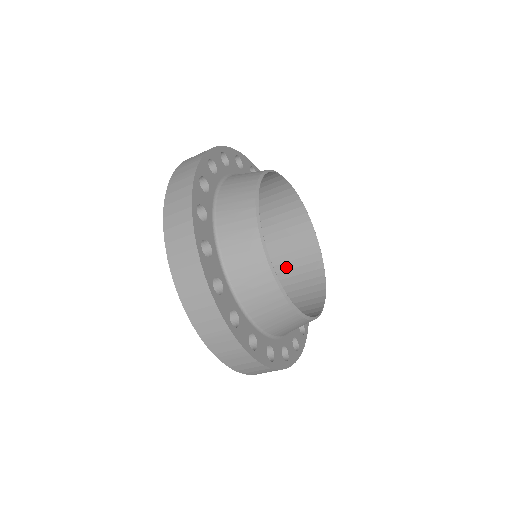
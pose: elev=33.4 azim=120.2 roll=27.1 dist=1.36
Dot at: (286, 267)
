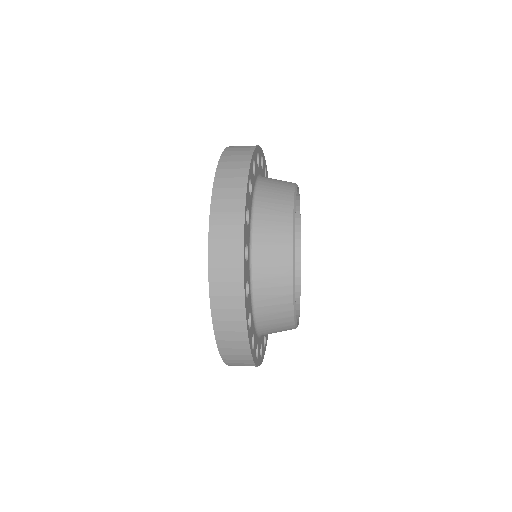
Dot at: occluded
